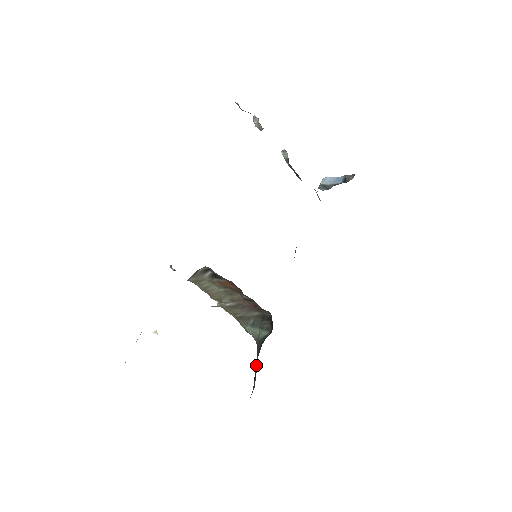
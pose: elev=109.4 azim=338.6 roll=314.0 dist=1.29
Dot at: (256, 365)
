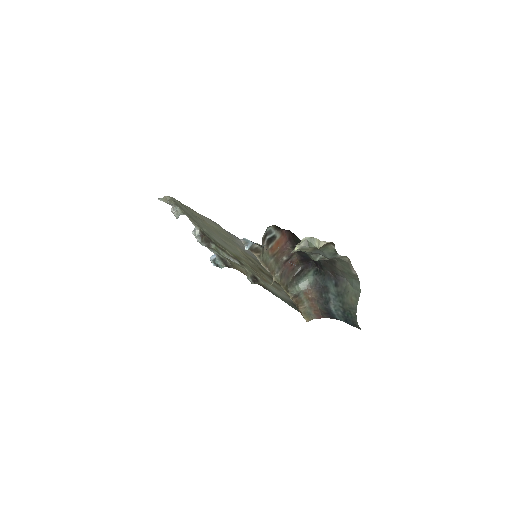
Dot at: (329, 283)
